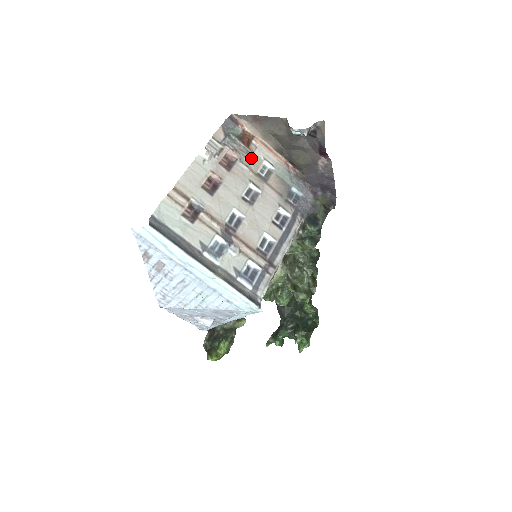
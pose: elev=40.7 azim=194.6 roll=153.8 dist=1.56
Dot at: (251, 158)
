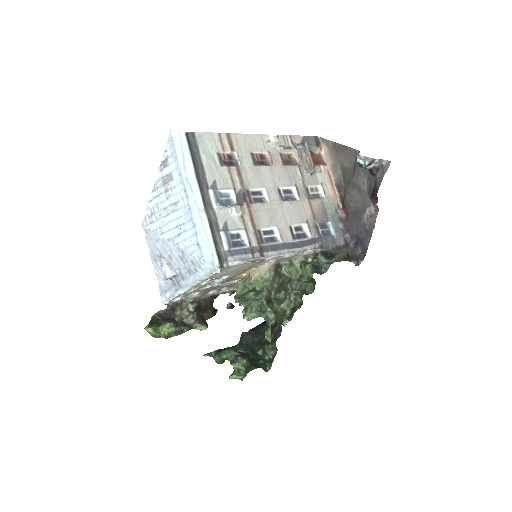
Dot at: (310, 173)
